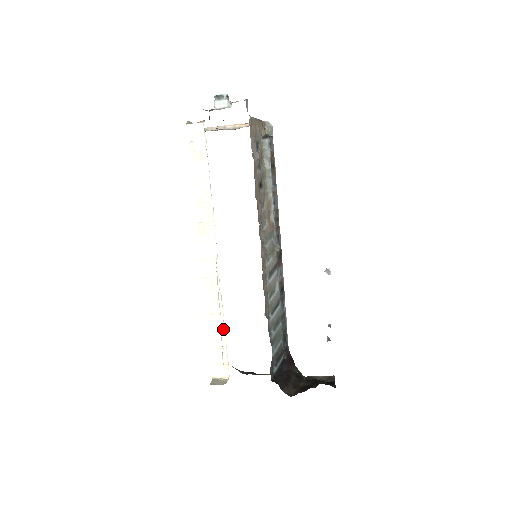
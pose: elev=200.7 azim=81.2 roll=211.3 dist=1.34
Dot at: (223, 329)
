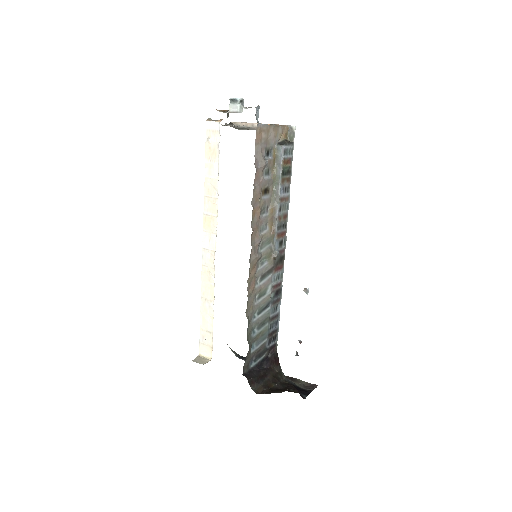
Dot at: (212, 315)
